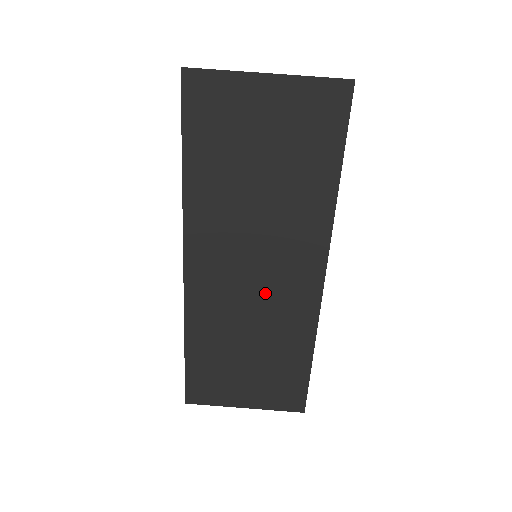
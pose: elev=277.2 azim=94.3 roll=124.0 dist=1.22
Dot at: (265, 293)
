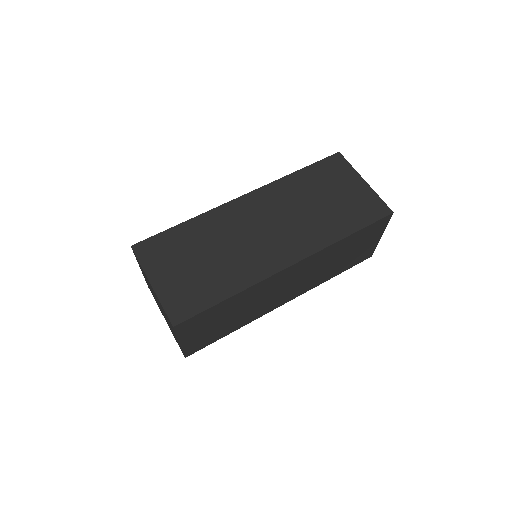
Dot at: (257, 242)
